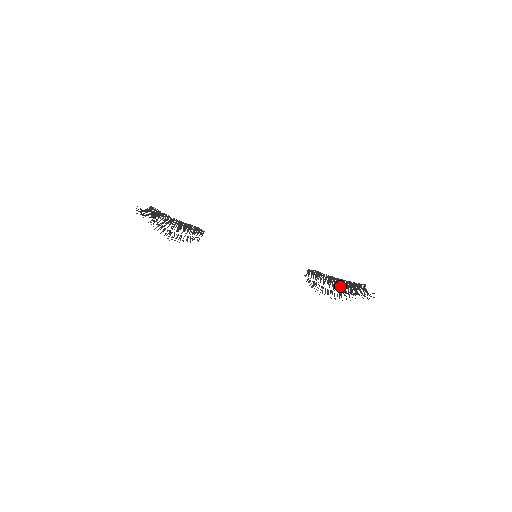
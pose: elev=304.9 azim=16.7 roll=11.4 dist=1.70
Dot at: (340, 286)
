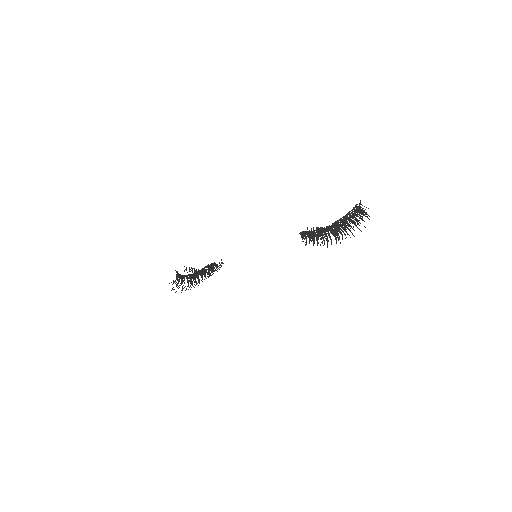
Dot at: occluded
